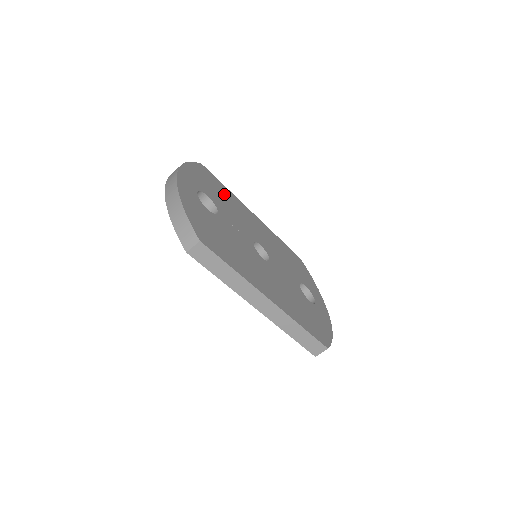
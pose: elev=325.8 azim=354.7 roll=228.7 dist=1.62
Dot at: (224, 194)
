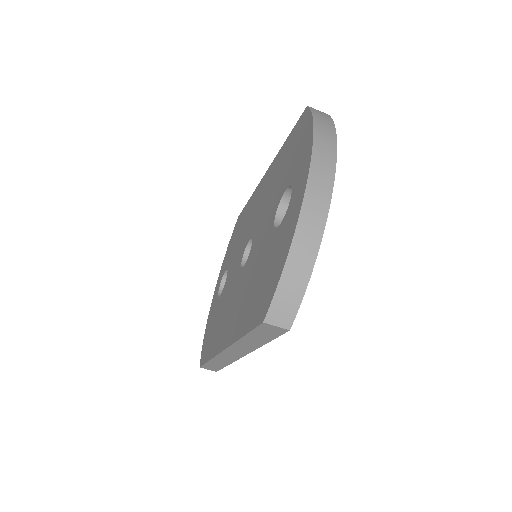
Dot at: occluded
